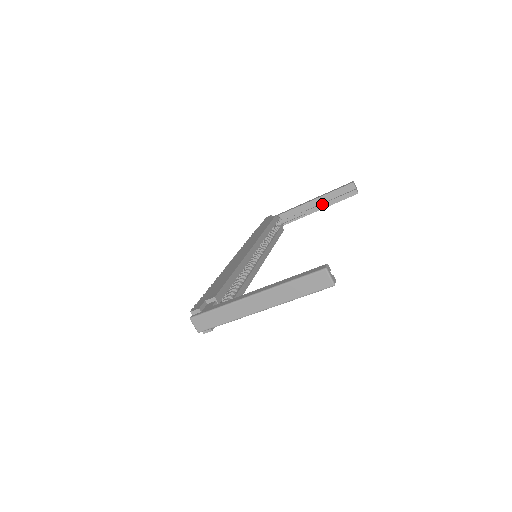
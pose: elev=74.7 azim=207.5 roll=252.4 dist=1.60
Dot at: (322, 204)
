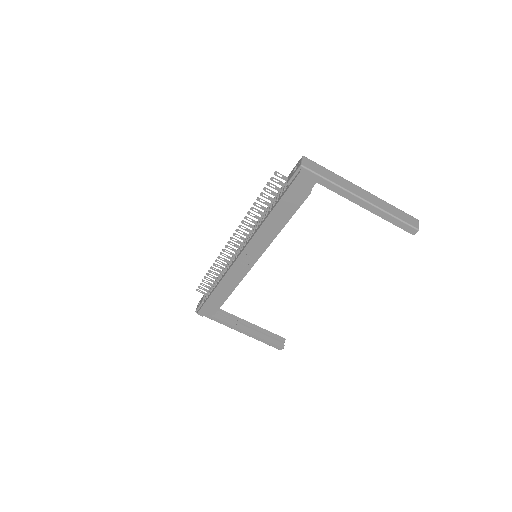
Dot at: (254, 331)
